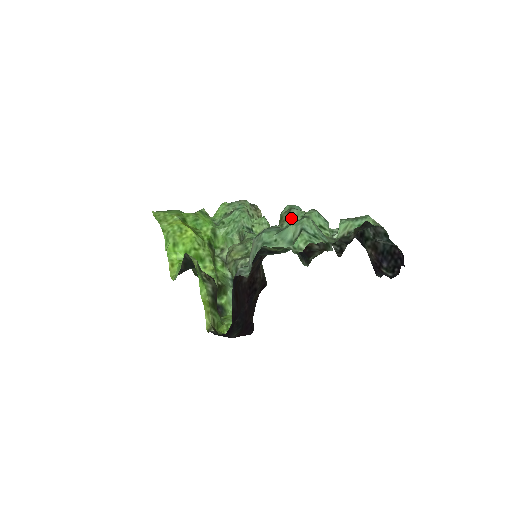
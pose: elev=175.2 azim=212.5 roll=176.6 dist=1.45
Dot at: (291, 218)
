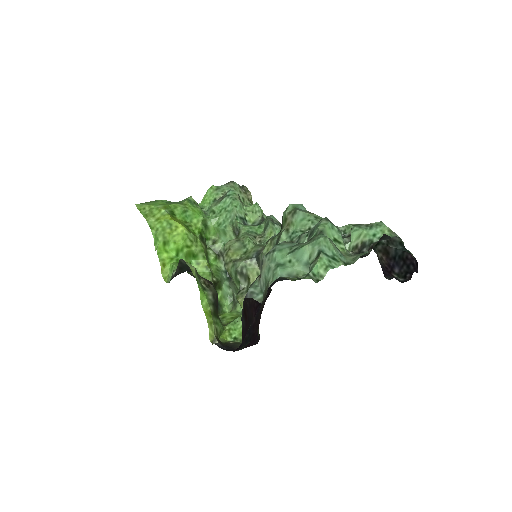
Dot at: (297, 222)
